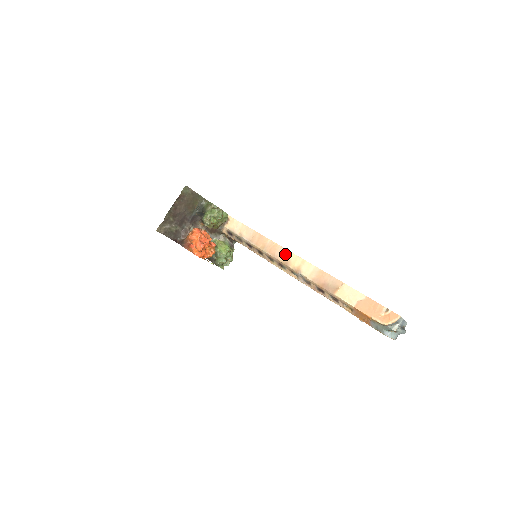
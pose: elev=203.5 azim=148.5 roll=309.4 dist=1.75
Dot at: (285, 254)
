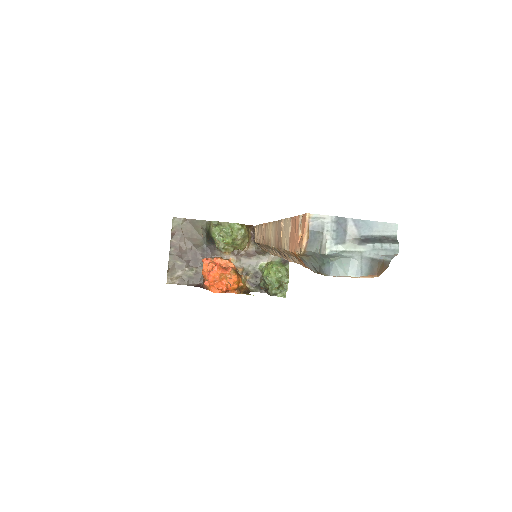
Dot at: (266, 231)
